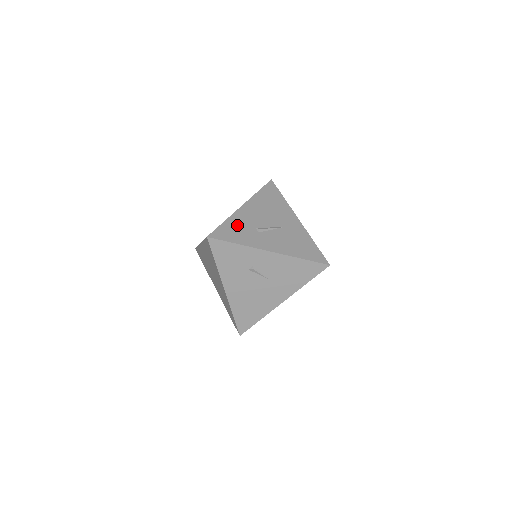
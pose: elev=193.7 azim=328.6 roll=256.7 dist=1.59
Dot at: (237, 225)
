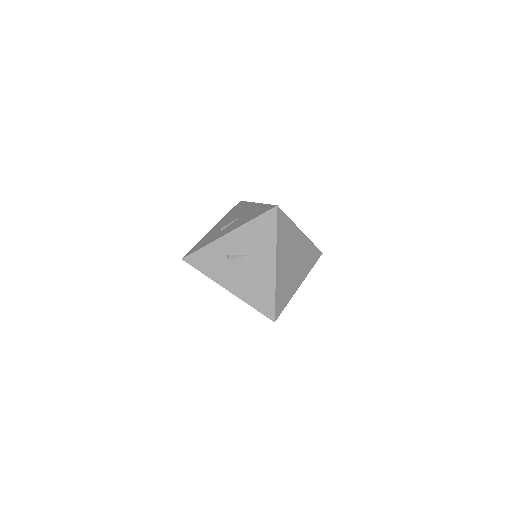
Dot at: (206, 239)
